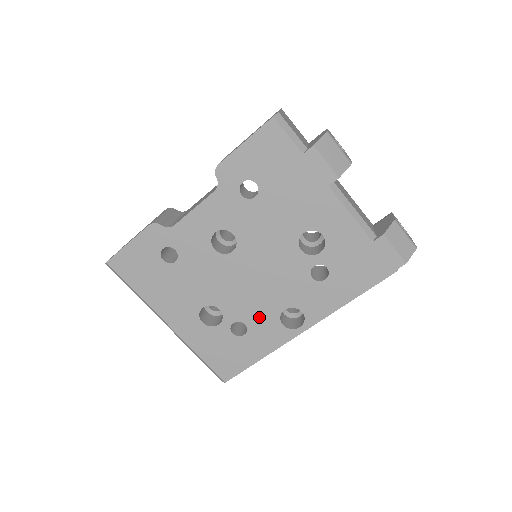
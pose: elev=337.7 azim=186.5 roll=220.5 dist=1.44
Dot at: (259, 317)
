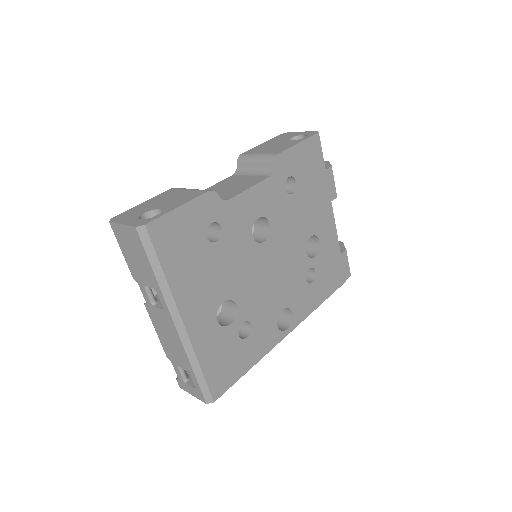
Dot at: (264, 316)
